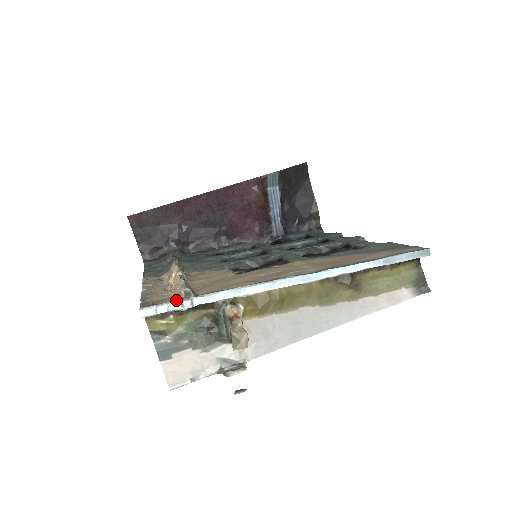
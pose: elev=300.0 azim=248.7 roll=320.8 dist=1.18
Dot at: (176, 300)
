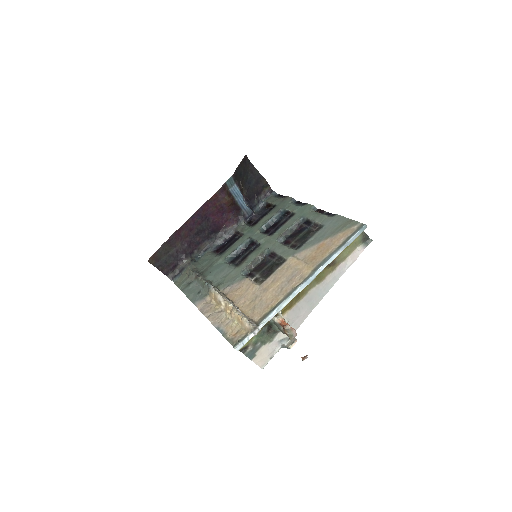
Dot at: (250, 333)
